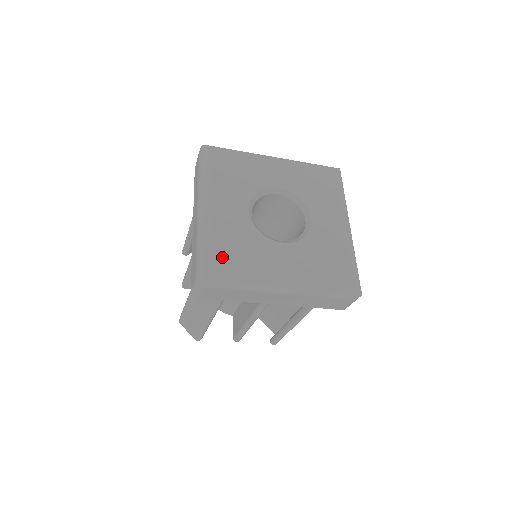
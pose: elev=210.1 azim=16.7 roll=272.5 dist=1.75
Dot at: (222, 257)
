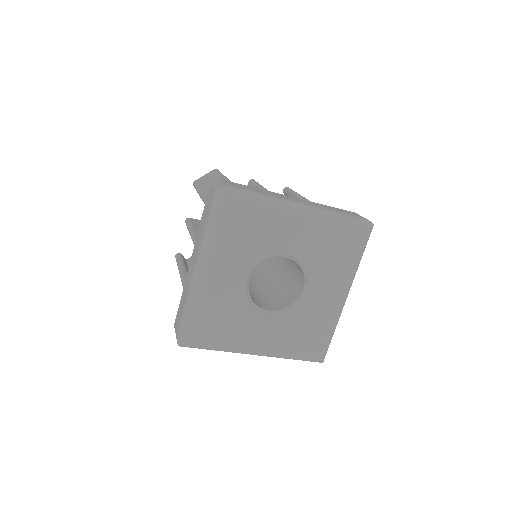
Dot at: (204, 330)
